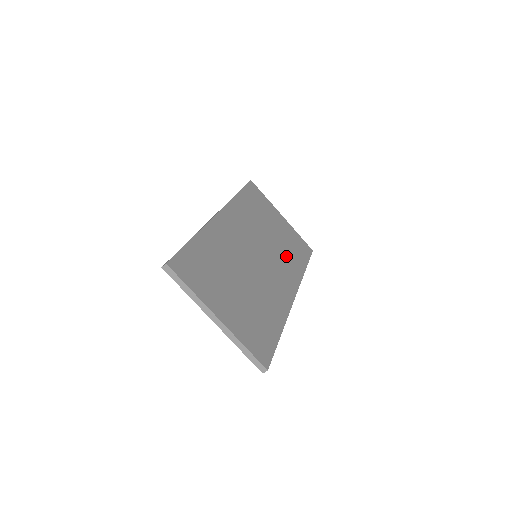
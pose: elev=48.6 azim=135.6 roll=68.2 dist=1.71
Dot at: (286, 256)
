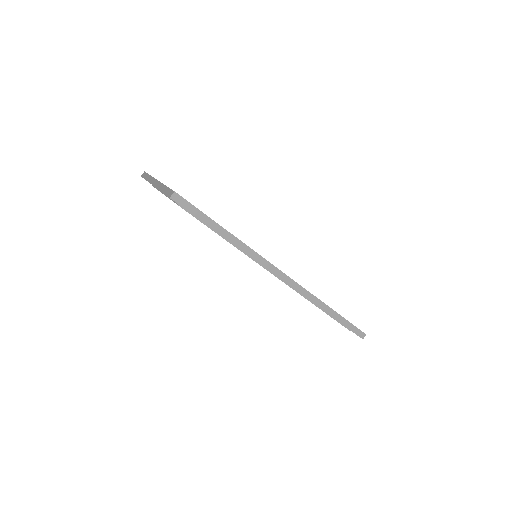
Dot at: occluded
